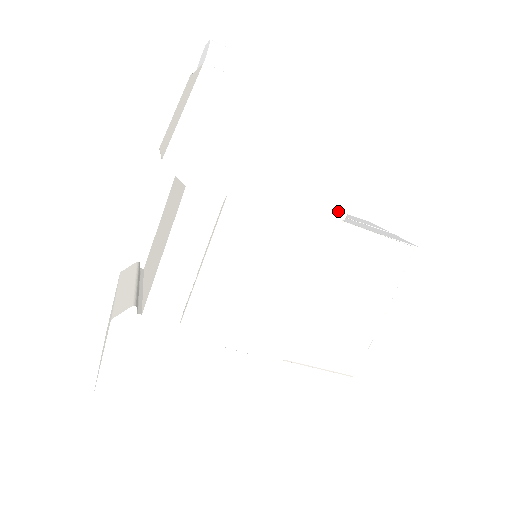
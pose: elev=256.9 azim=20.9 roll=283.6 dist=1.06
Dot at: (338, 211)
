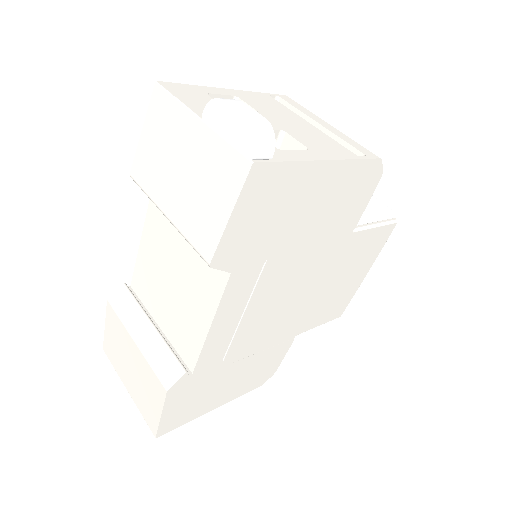
Dot at: (351, 225)
